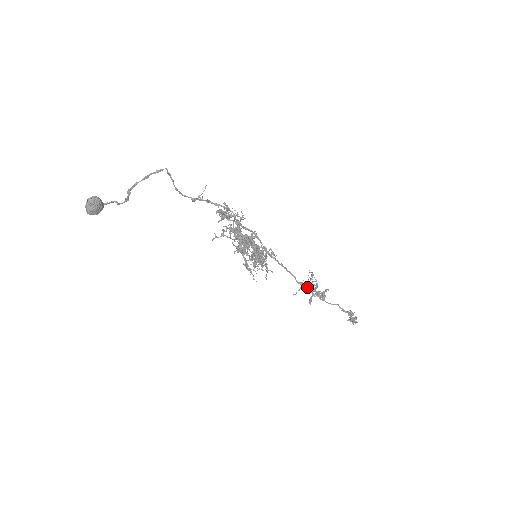
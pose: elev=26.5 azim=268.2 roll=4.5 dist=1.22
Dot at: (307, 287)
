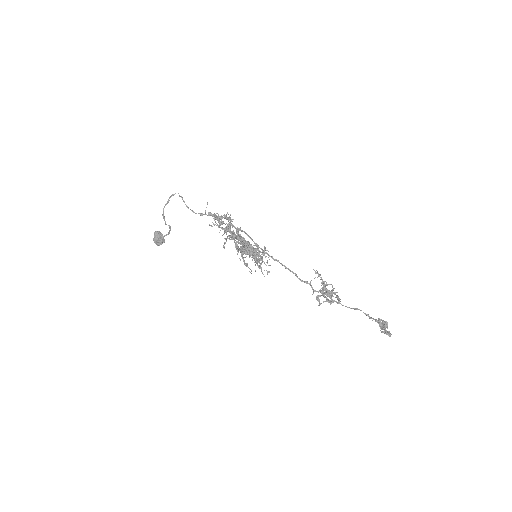
Dot at: occluded
